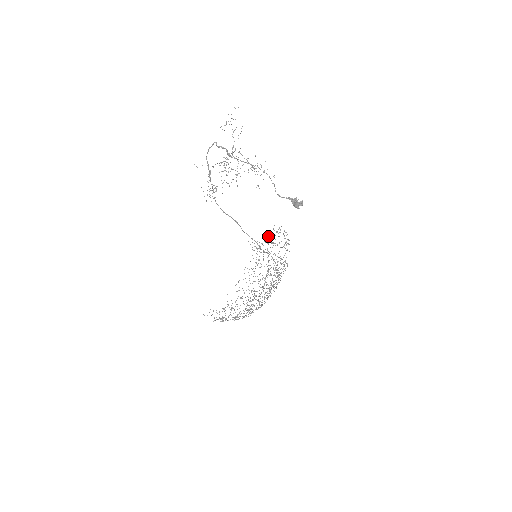
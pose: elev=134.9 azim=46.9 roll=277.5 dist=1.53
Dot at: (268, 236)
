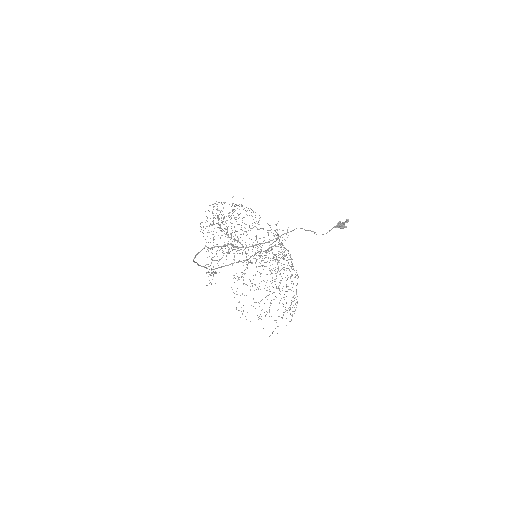
Dot at: occluded
